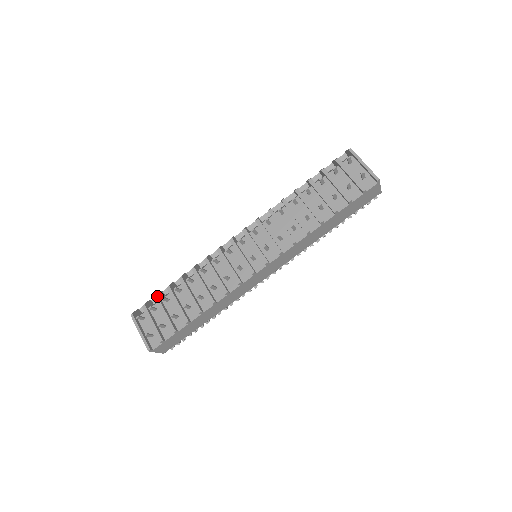
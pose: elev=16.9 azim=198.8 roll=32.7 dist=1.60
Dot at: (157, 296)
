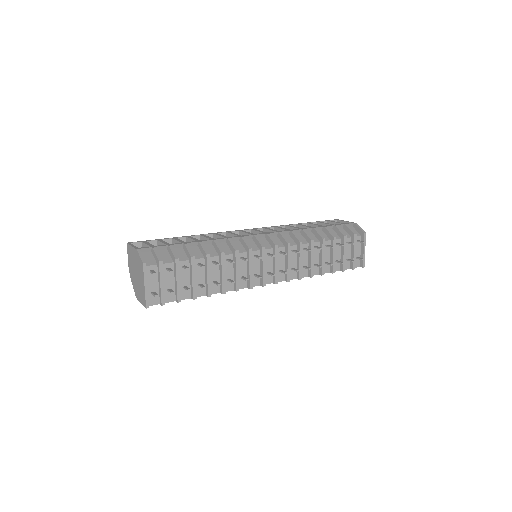
Dot at: occluded
